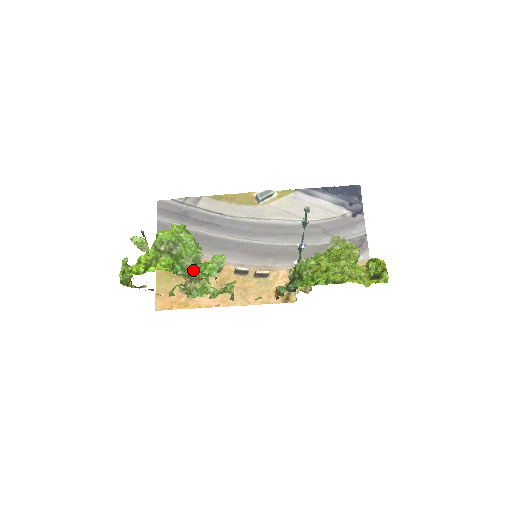
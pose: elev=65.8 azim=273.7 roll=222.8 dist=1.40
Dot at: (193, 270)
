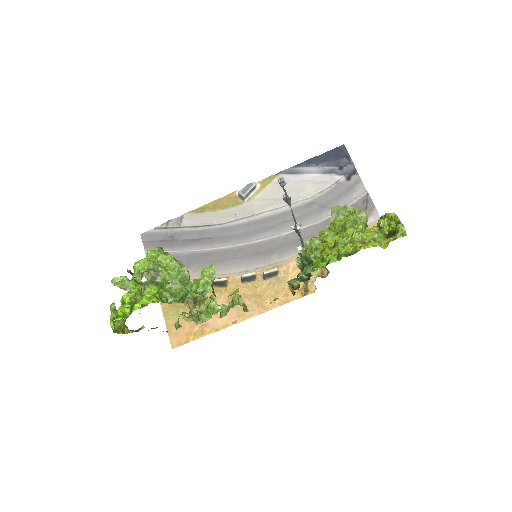
Dot at: (184, 292)
